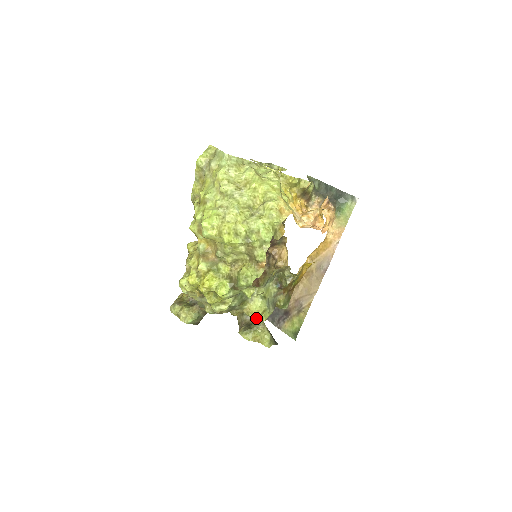
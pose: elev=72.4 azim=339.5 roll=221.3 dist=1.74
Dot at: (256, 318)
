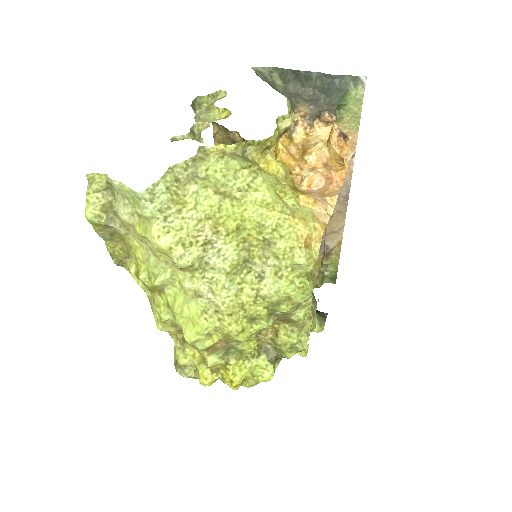
Dot at: occluded
